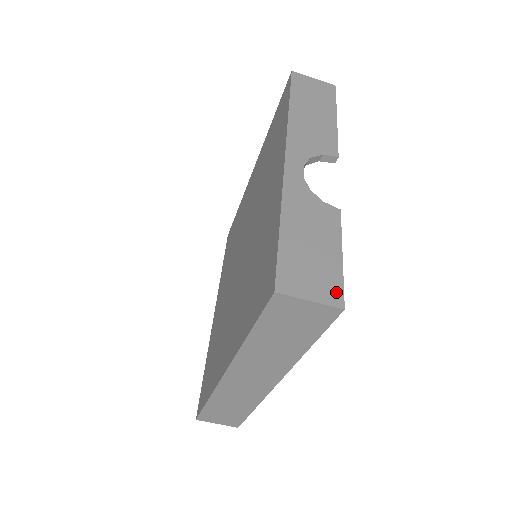
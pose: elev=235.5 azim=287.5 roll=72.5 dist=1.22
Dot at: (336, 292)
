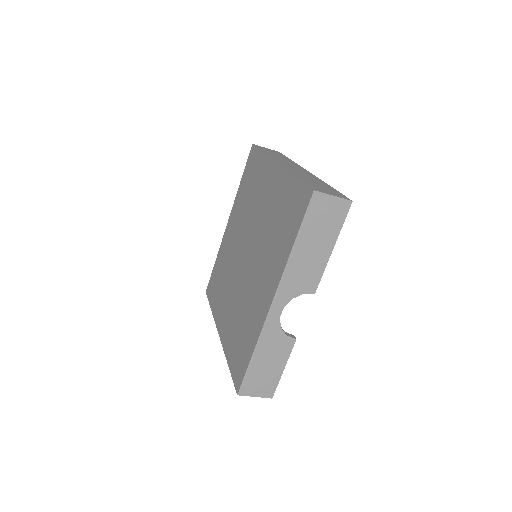
Dot at: (271, 391)
